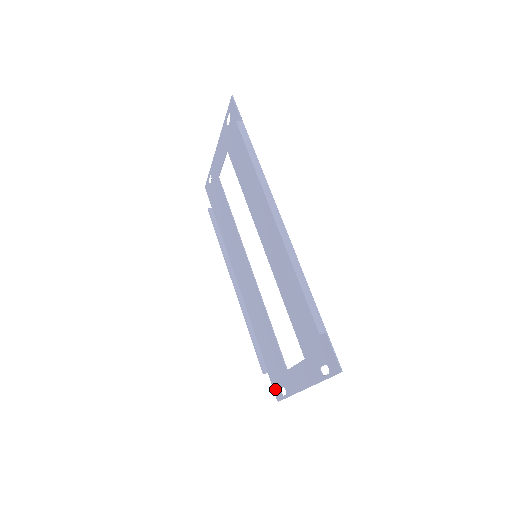
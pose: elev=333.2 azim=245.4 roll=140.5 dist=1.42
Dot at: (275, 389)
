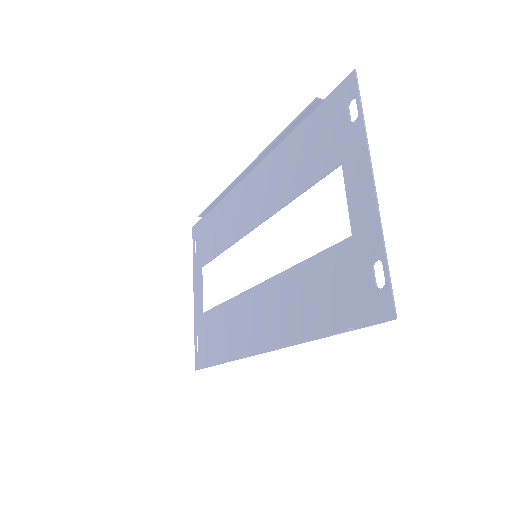
Dot at: (376, 312)
